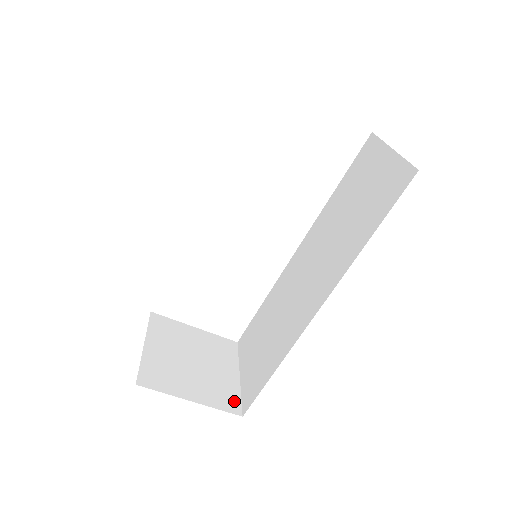
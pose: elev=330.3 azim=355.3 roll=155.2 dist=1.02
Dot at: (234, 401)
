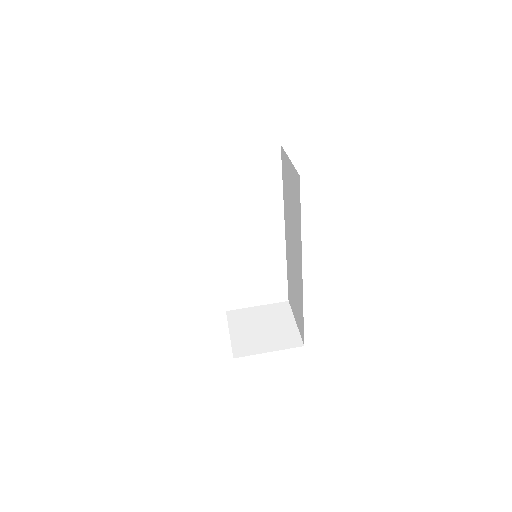
Dot at: (296, 339)
